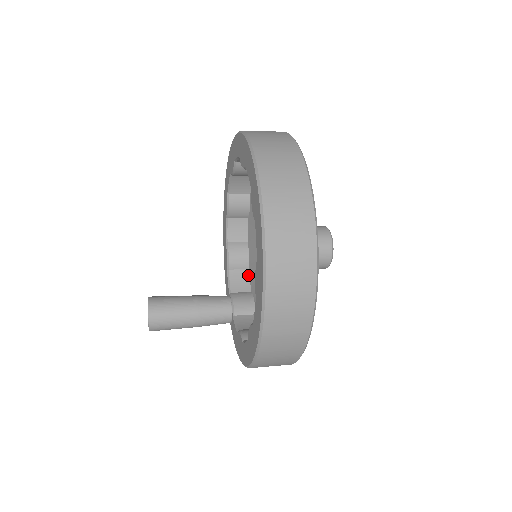
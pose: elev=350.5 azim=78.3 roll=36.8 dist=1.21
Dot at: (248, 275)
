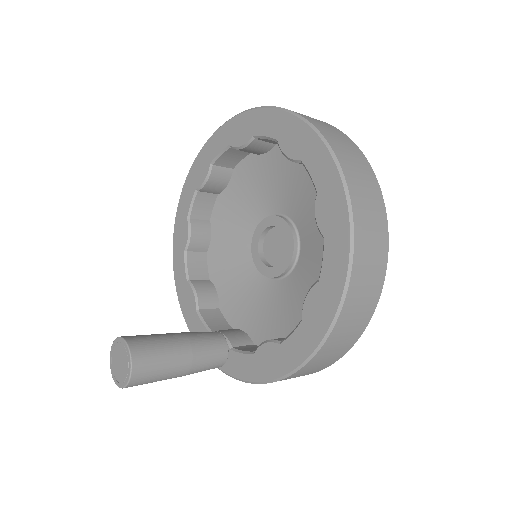
Dot at: (221, 314)
